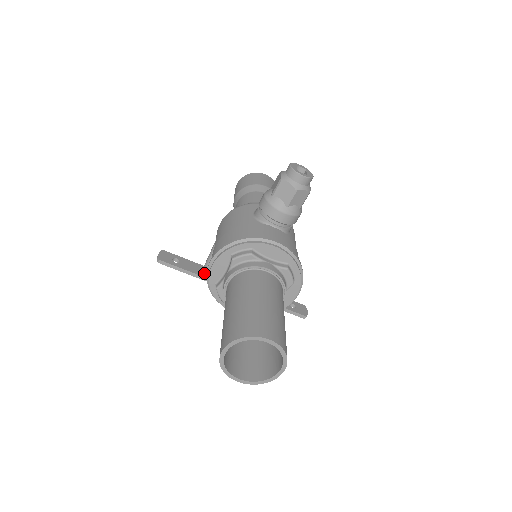
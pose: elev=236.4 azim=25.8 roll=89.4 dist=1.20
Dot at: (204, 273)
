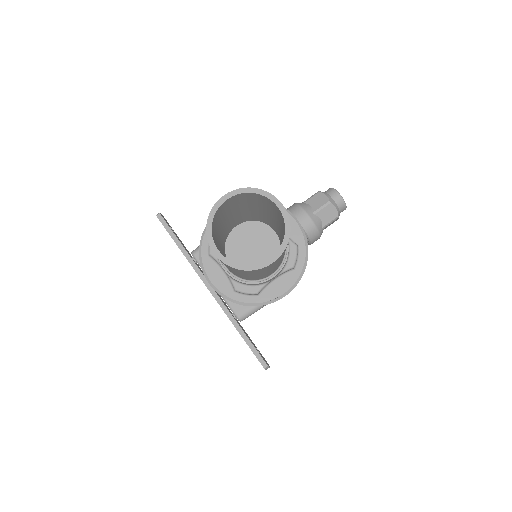
Dot at: occluded
